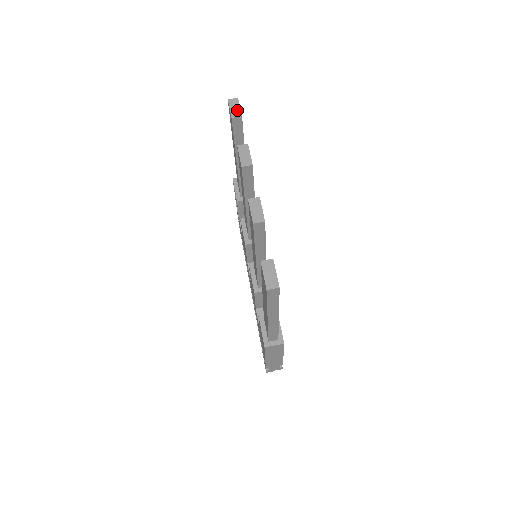
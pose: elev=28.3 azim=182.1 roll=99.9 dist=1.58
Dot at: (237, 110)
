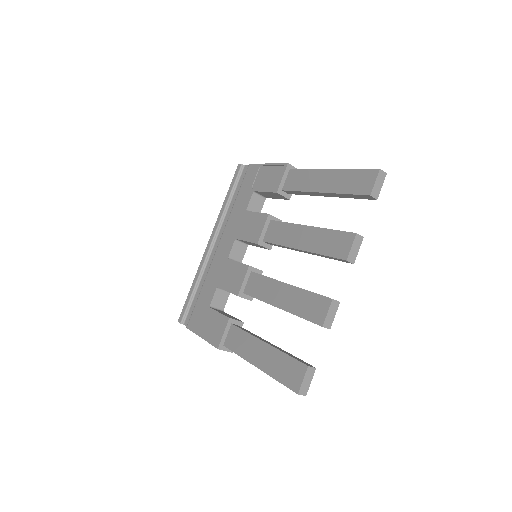
Dot at: (378, 189)
